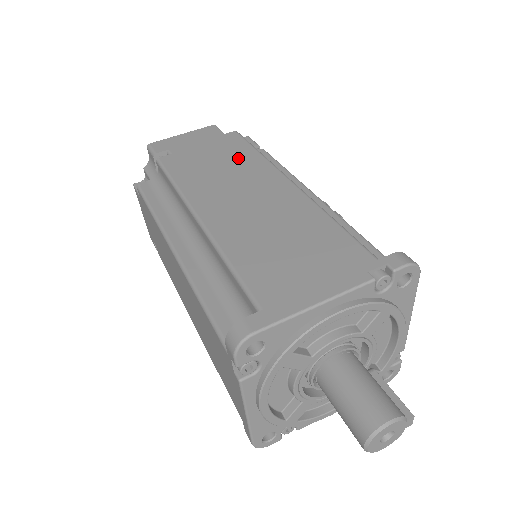
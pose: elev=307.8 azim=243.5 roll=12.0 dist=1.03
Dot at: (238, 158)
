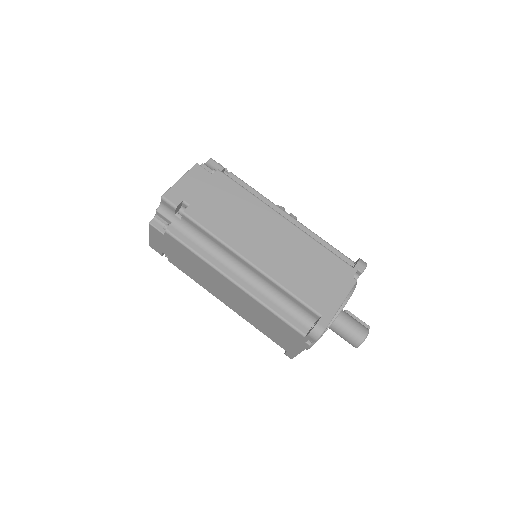
Dot at: (240, 201)
